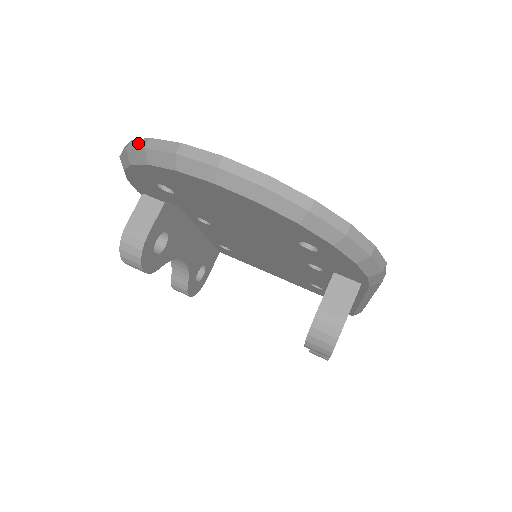
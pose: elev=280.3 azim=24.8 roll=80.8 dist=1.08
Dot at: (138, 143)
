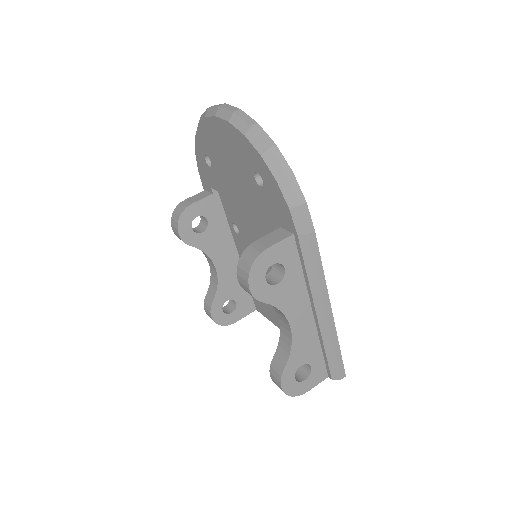
Dot at: occluded
